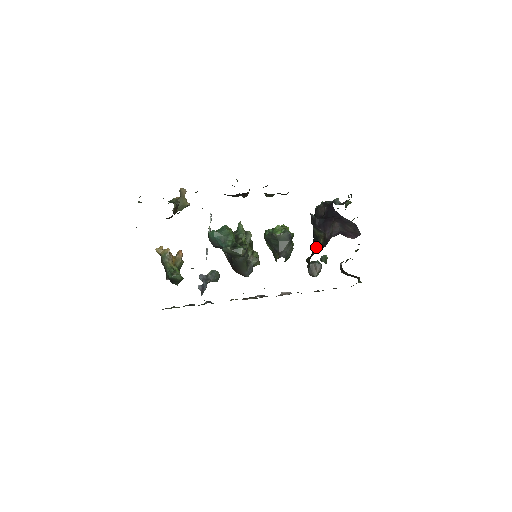
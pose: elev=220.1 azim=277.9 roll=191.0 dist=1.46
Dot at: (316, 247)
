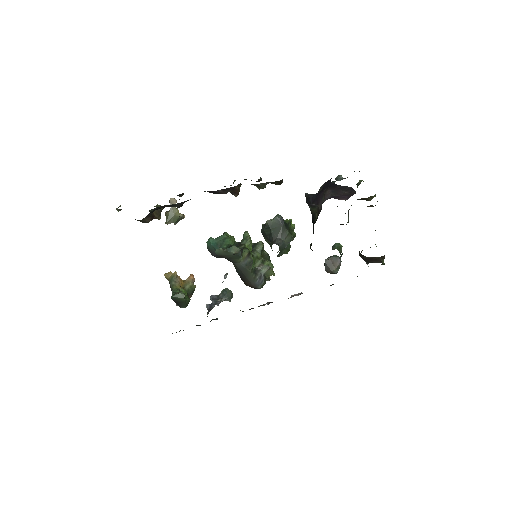
Dot at: (313, 226)
